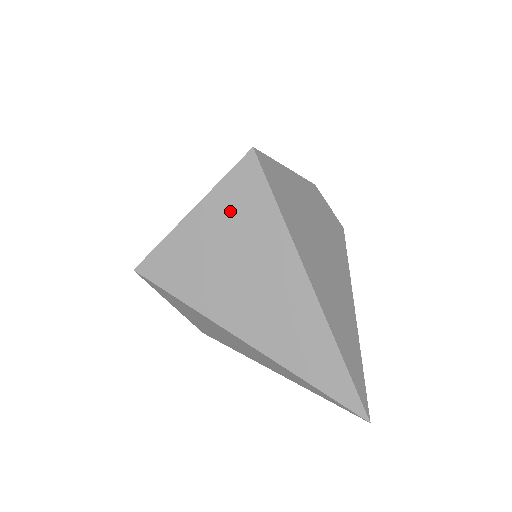
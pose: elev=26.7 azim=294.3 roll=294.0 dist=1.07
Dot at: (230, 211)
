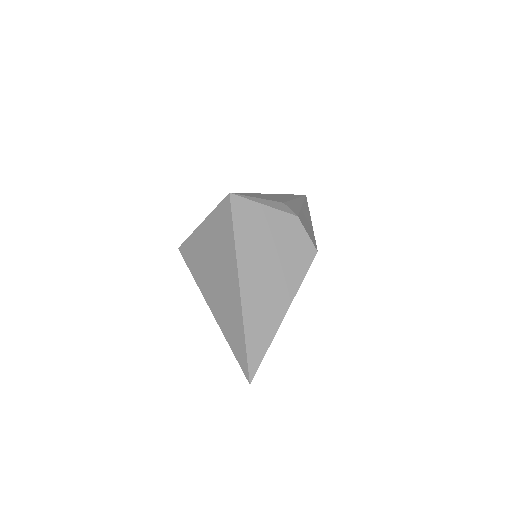
Dot at: (216, 229)
